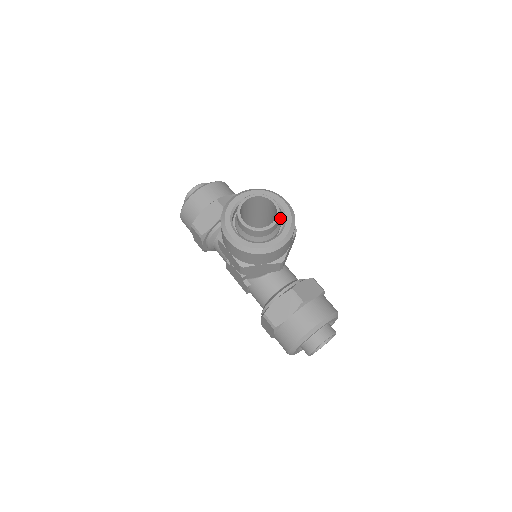
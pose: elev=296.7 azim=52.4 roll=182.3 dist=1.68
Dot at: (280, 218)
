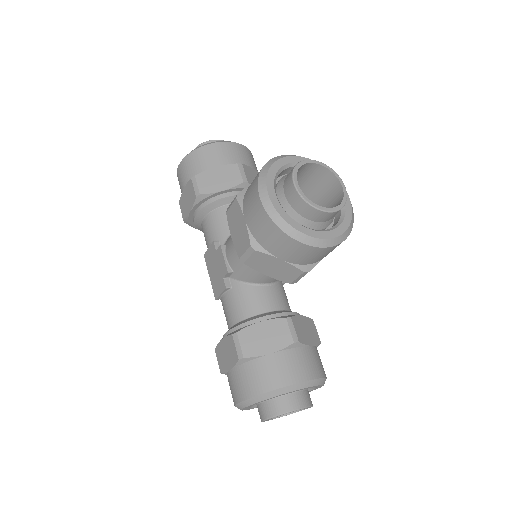
Dot at: occluded
